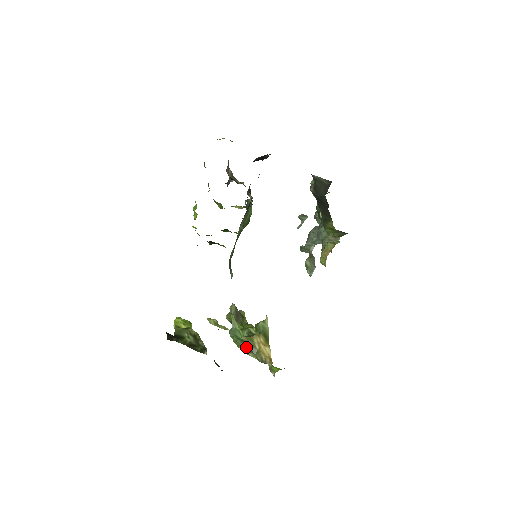
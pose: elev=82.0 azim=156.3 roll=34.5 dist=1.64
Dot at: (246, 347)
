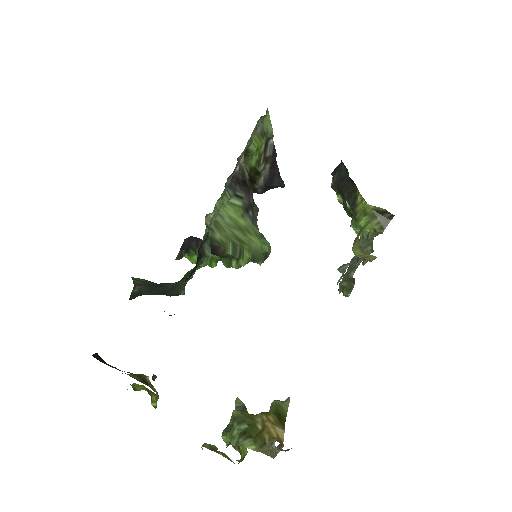
Dot at: (240, 432)
